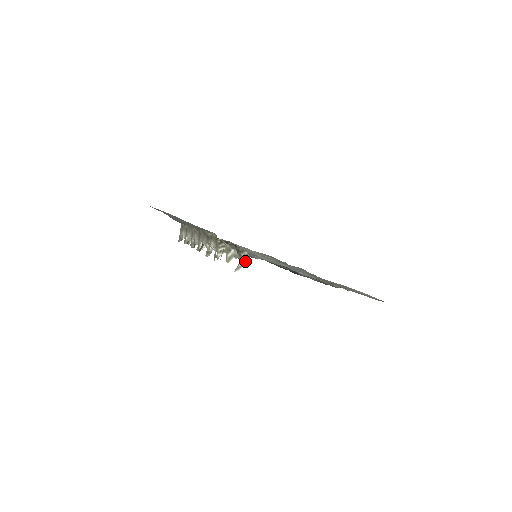
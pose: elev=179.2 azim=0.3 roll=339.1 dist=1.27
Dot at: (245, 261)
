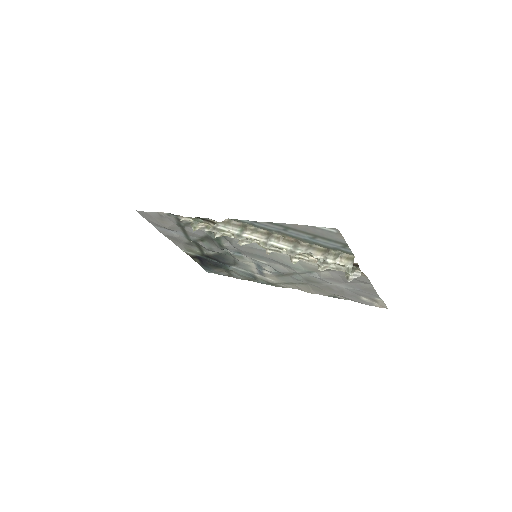
Dot at: (356, 276)
